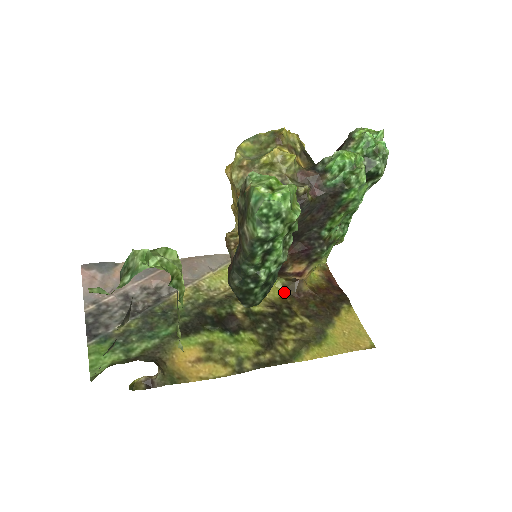
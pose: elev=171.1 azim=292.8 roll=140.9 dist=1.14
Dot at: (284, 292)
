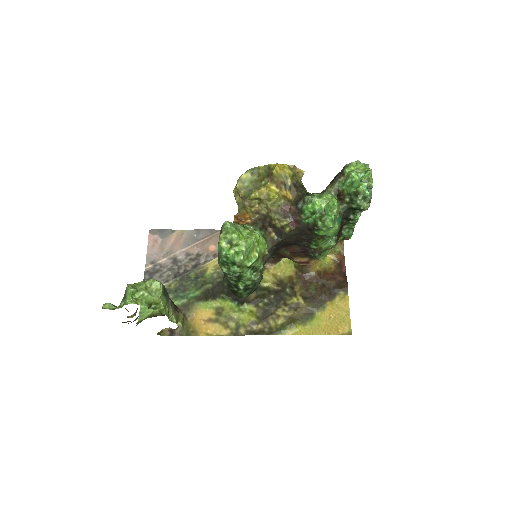
Dot at: (294, 272)
